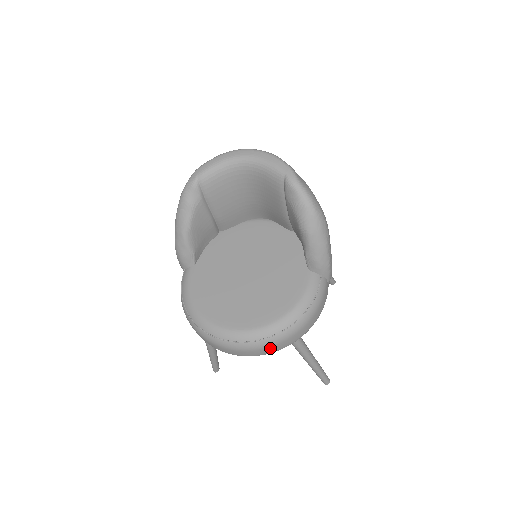
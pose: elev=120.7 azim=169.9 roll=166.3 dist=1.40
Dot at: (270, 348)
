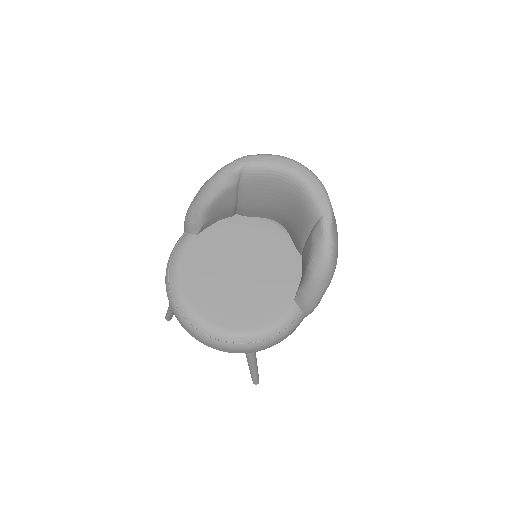
Dot at: (224, 349)
